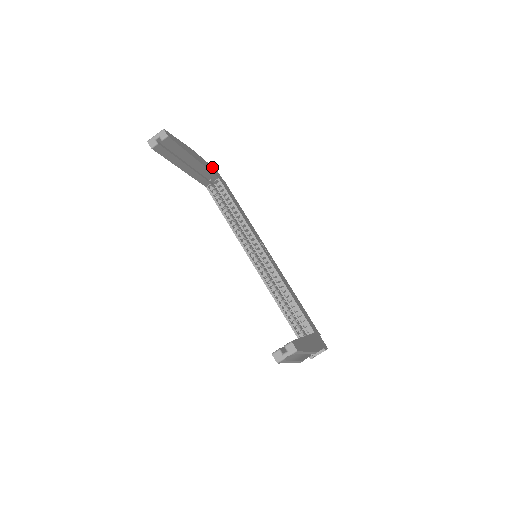
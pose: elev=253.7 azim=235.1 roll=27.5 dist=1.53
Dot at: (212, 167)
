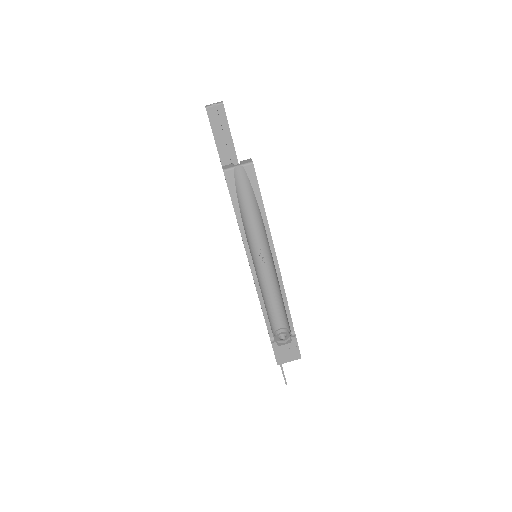
Dot at: occluded
